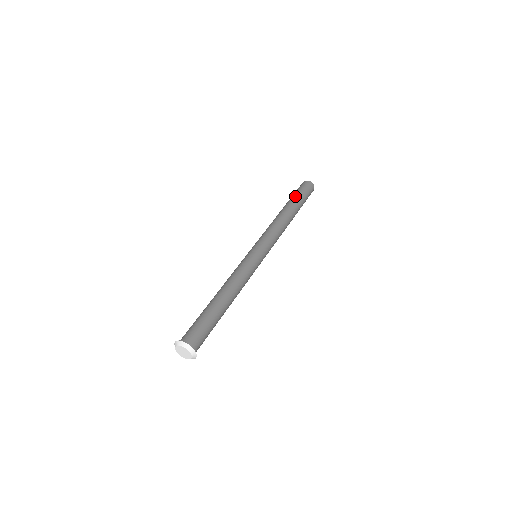
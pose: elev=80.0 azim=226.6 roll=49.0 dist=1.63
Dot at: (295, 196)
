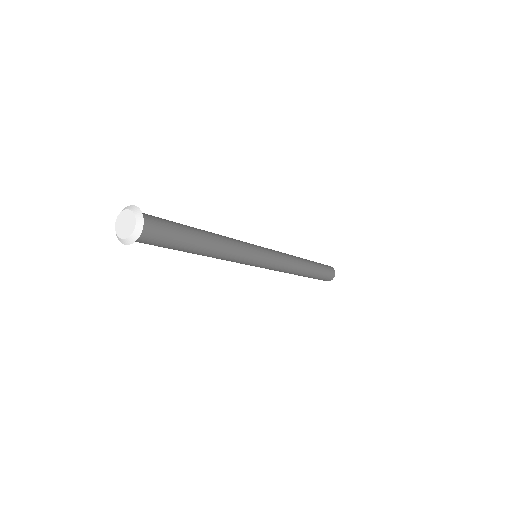
Dot at: occluded
